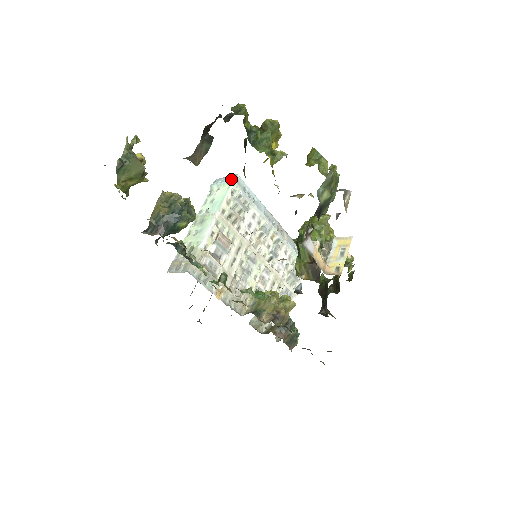
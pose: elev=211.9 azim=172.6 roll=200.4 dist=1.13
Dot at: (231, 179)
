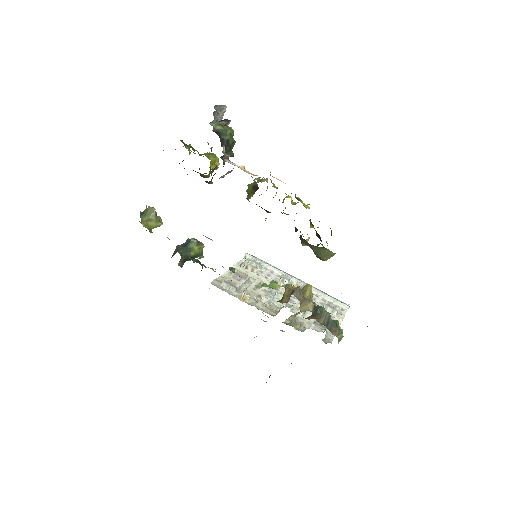
Dot at: (245, 255)
